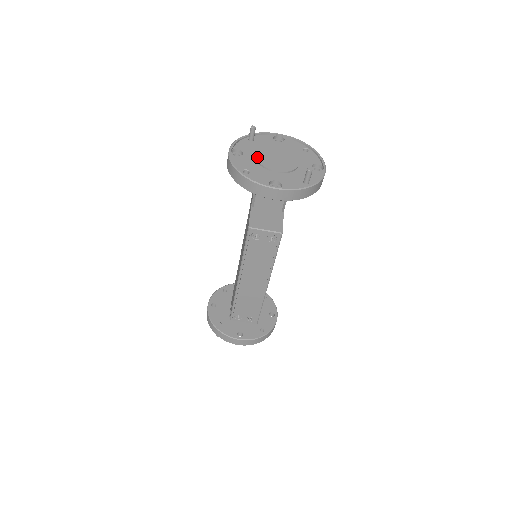
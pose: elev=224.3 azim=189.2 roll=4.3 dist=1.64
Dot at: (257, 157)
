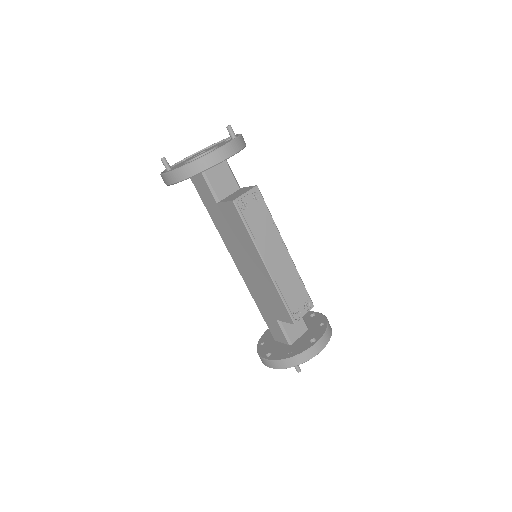
Dot at: (187, 161)
